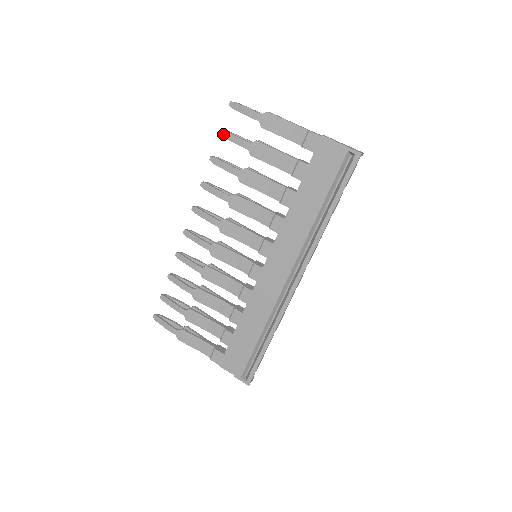
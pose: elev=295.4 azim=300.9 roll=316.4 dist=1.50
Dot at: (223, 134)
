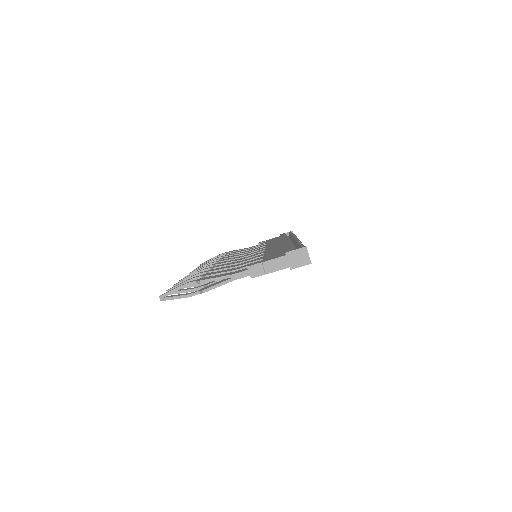
Dot at: occluded
